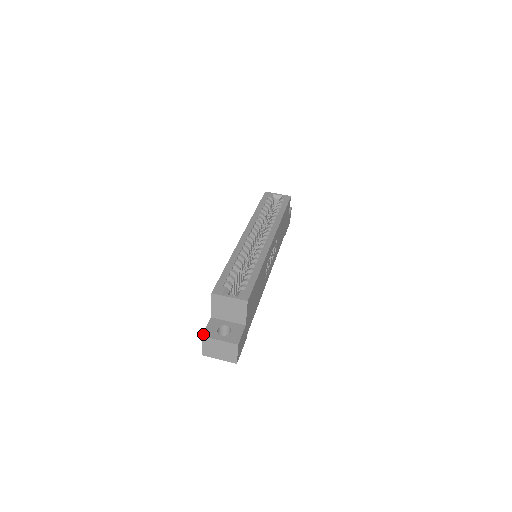
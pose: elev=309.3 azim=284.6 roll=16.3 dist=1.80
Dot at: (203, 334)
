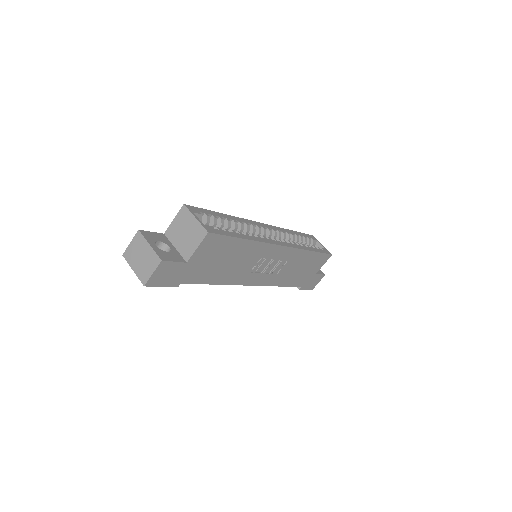
Dot at: (142, 230)
